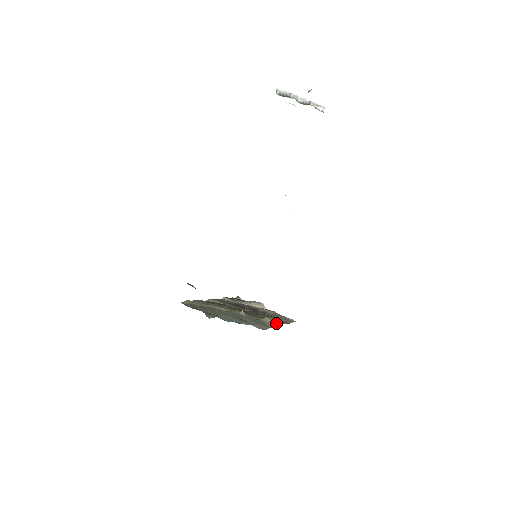
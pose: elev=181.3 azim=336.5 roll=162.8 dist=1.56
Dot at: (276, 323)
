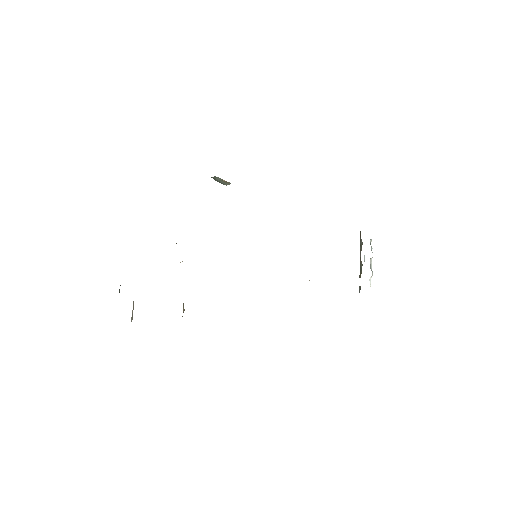
Dot at: occluded
